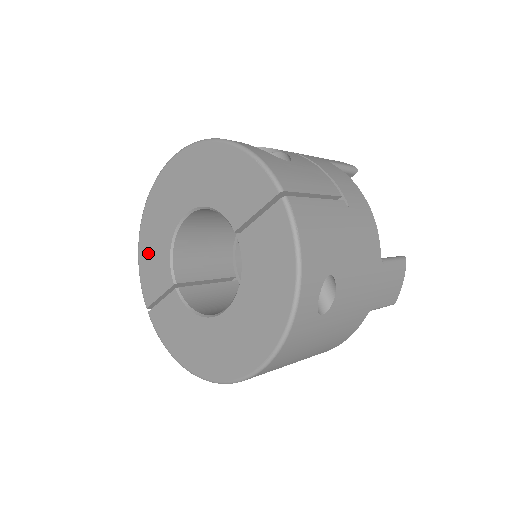
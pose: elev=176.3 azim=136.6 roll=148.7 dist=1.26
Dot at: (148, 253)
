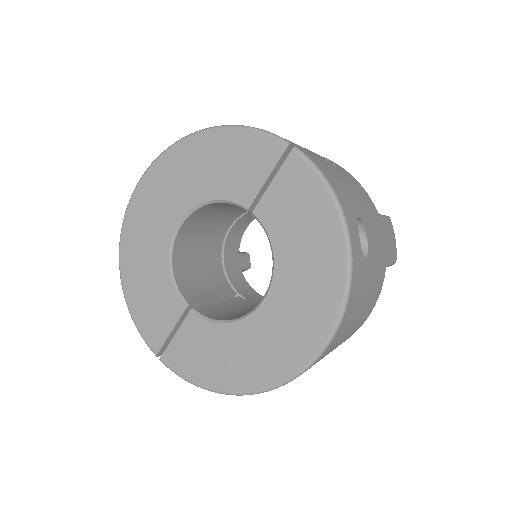
Dot at: (140, 292)
